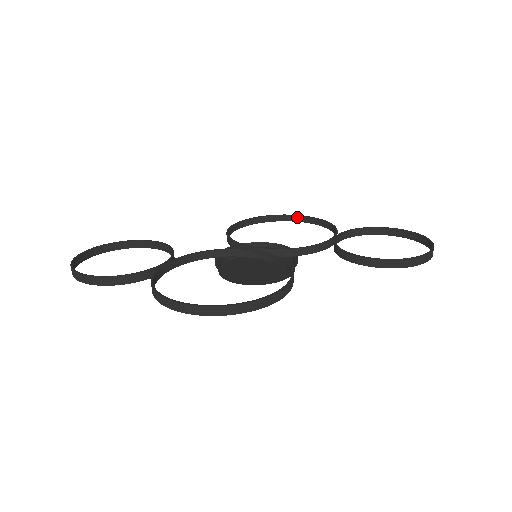
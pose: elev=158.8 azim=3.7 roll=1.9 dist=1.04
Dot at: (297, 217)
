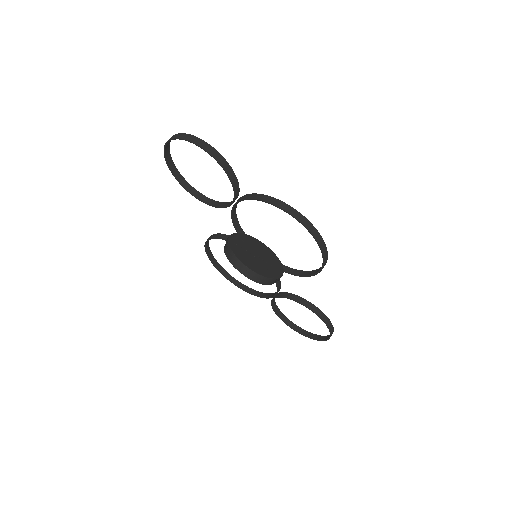
Dot at: (228, 274)
